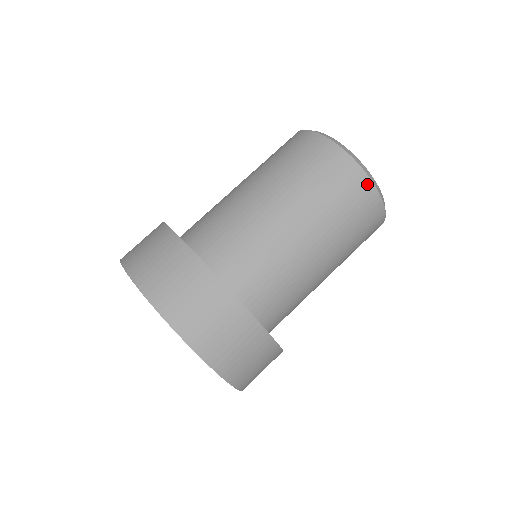
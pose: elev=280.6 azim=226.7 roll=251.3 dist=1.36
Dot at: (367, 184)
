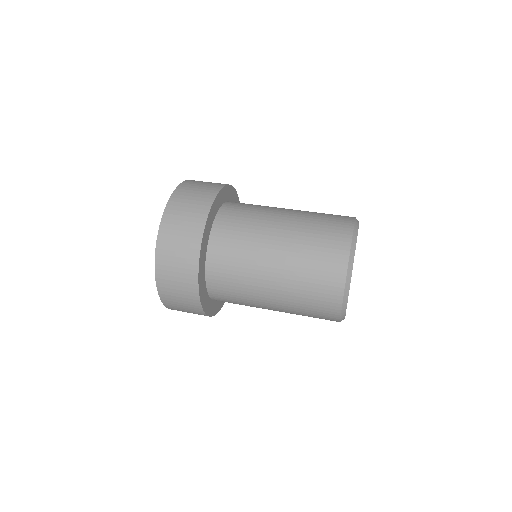
Dot at: (344, 258)
